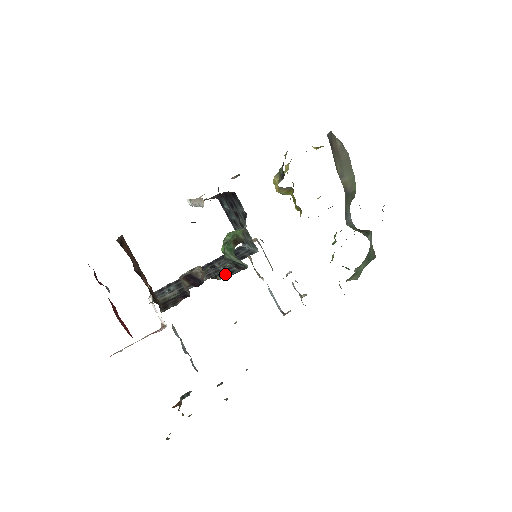
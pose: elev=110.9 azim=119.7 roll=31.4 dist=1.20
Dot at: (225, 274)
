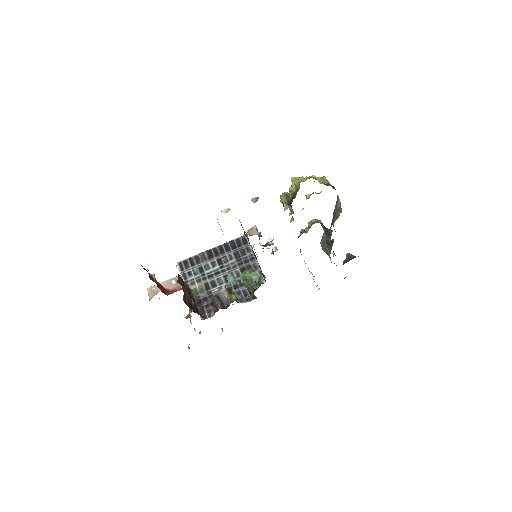
Dot at: (241, 294)
